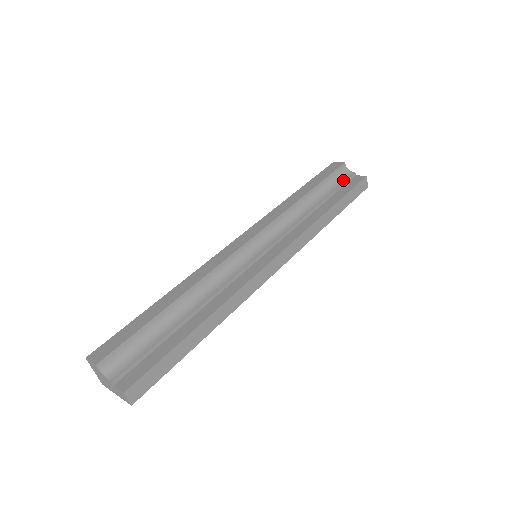
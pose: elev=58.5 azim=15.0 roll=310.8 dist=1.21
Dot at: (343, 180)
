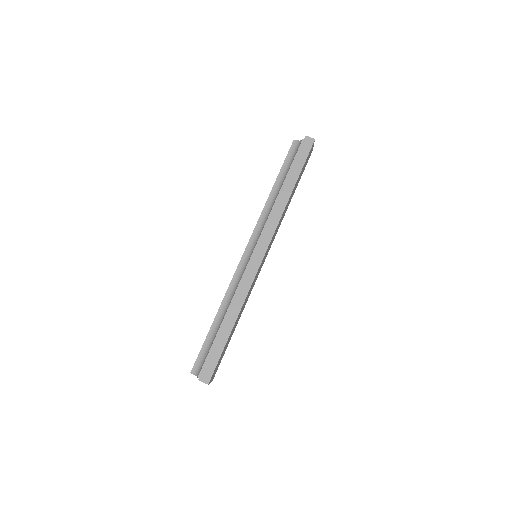
Dot at: (296, 153)
